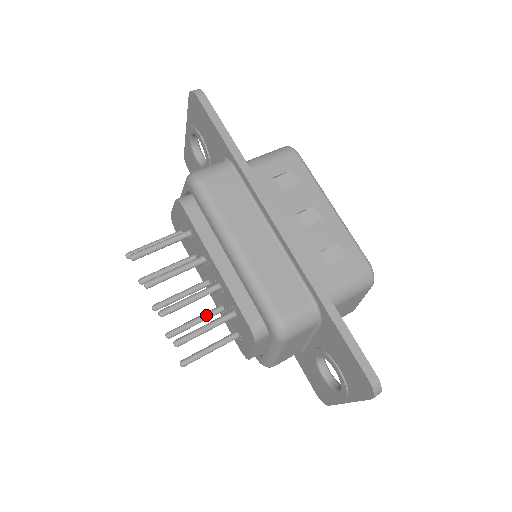
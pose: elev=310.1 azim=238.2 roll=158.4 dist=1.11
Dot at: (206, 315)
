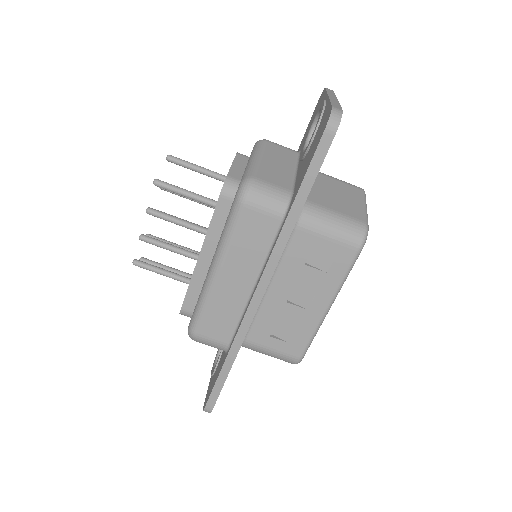
Dot at: occluded
